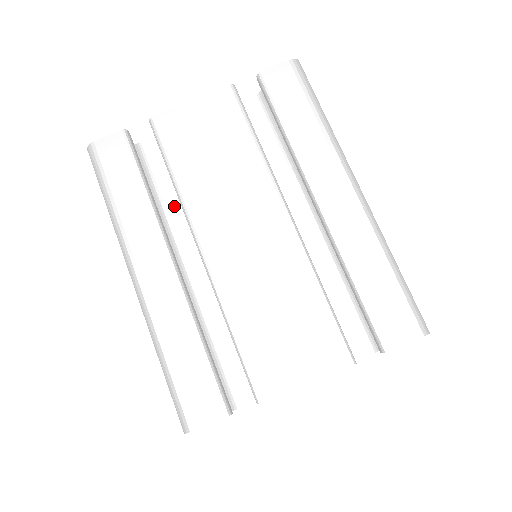
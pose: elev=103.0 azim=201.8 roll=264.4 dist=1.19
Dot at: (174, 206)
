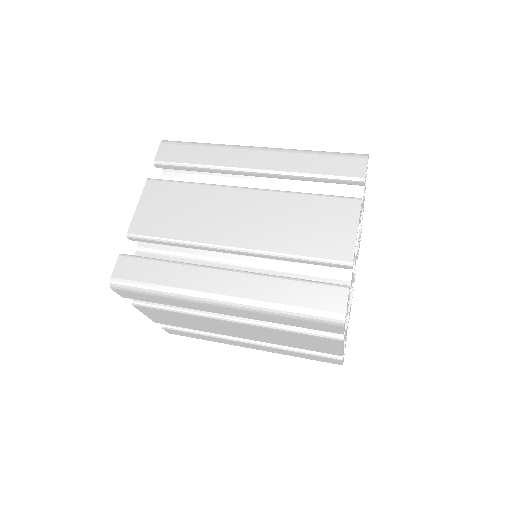
Dot at: occluded
